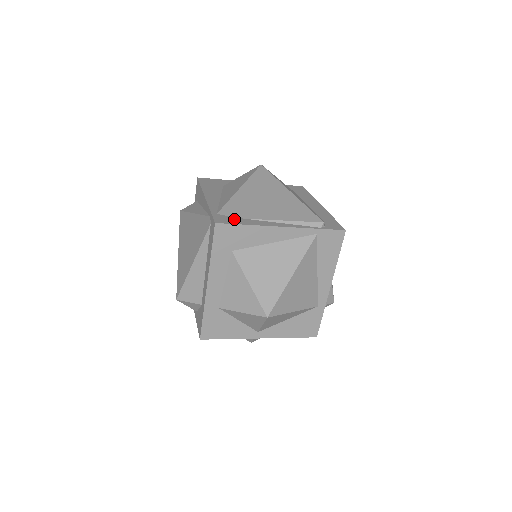
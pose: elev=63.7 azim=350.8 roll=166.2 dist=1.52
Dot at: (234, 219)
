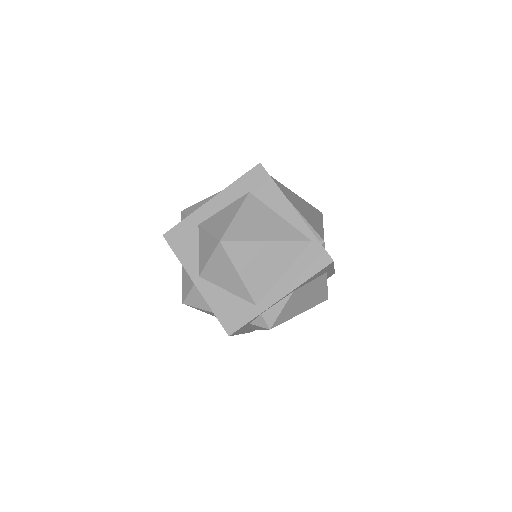
Dot at: occluded
